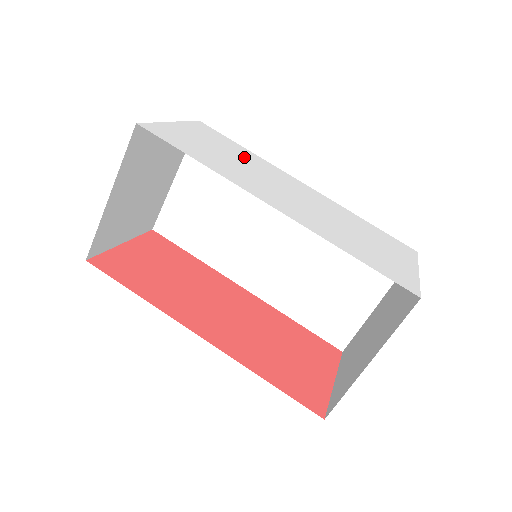
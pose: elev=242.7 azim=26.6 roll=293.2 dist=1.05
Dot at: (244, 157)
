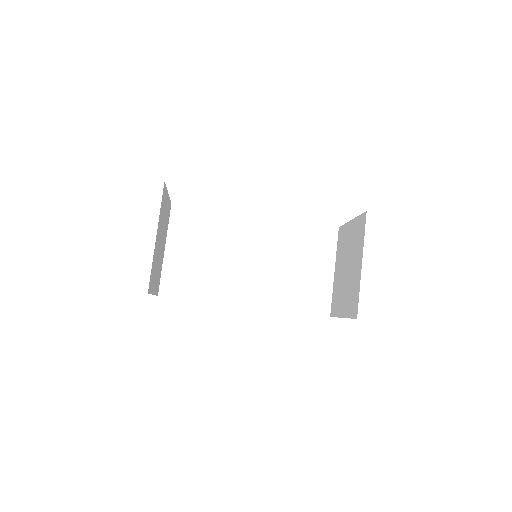
Dot at: occluded
